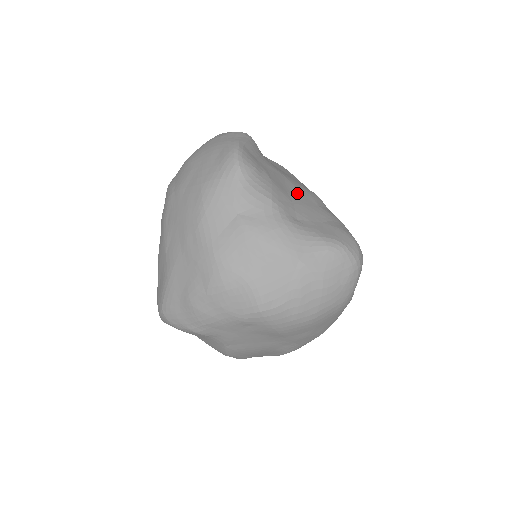
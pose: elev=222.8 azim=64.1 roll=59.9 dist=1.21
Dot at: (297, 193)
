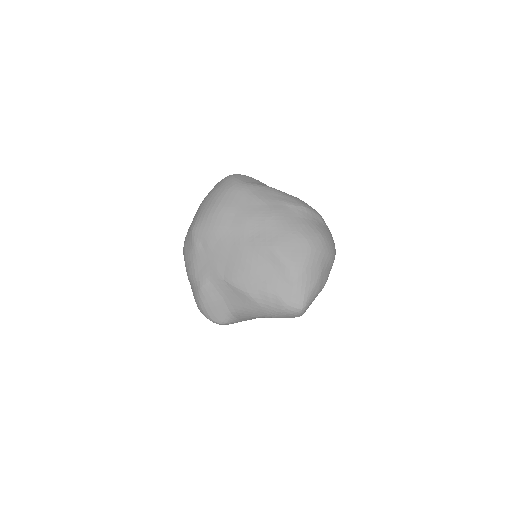
Dot at: occluded
